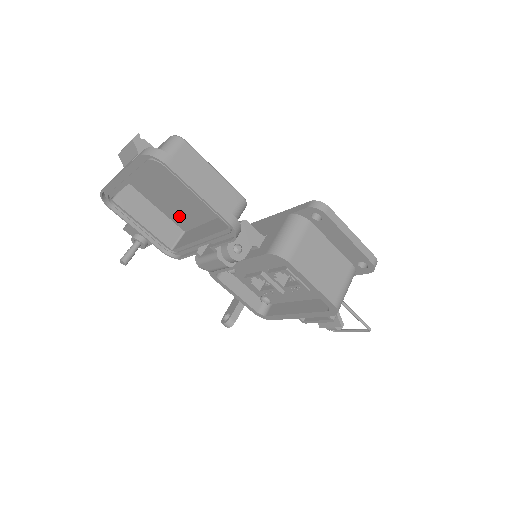
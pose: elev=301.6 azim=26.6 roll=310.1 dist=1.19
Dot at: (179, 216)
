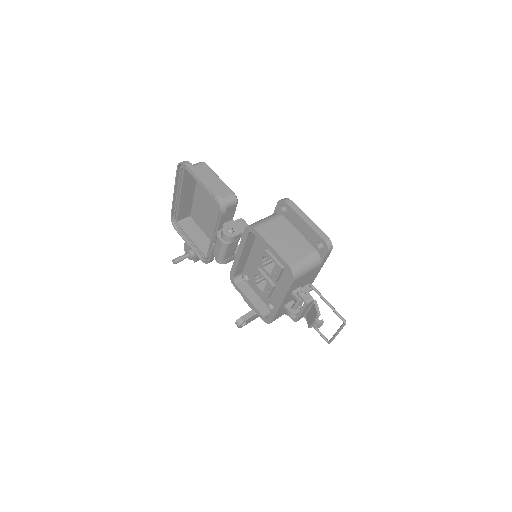
Dot at: occluded
